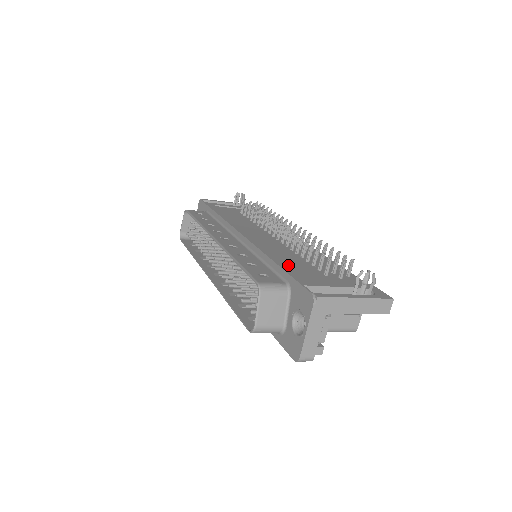
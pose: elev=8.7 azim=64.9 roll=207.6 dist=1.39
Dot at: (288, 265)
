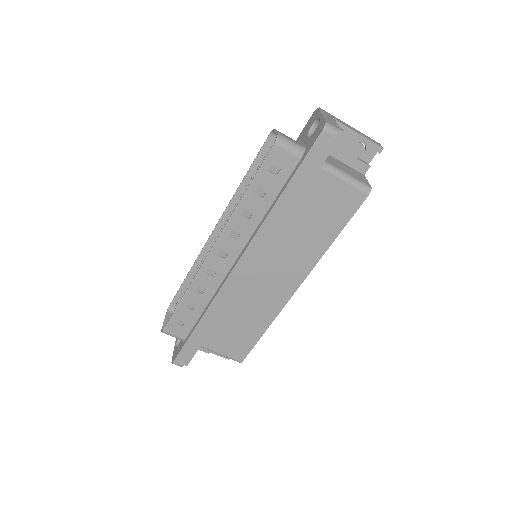
Dot at: occluded
